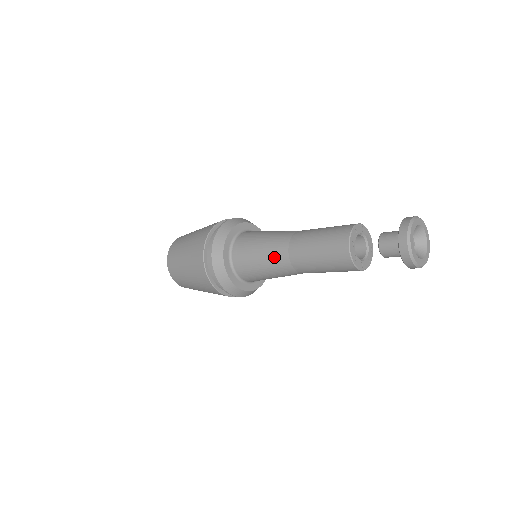
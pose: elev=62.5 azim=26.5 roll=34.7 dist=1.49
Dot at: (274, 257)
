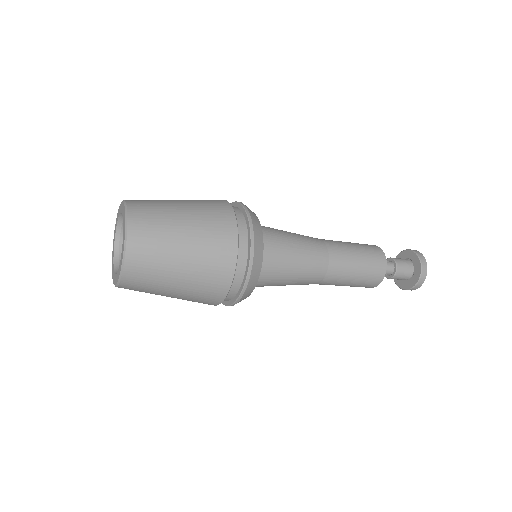
Dot at: (311, 242)
